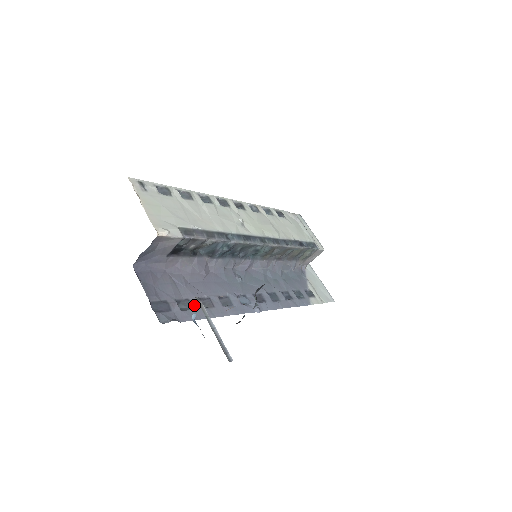
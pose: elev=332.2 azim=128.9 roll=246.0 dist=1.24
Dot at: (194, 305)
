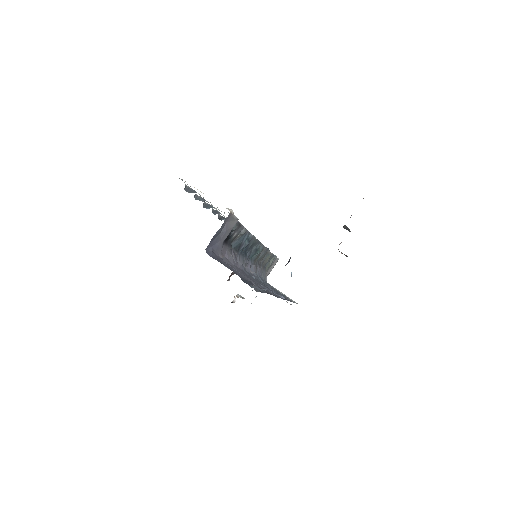
Dot at: (258, 286)
